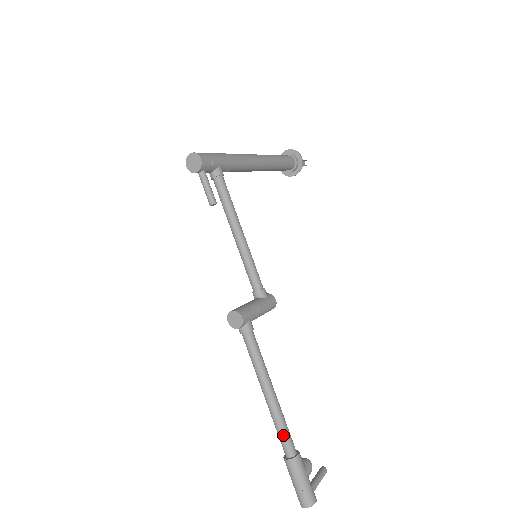
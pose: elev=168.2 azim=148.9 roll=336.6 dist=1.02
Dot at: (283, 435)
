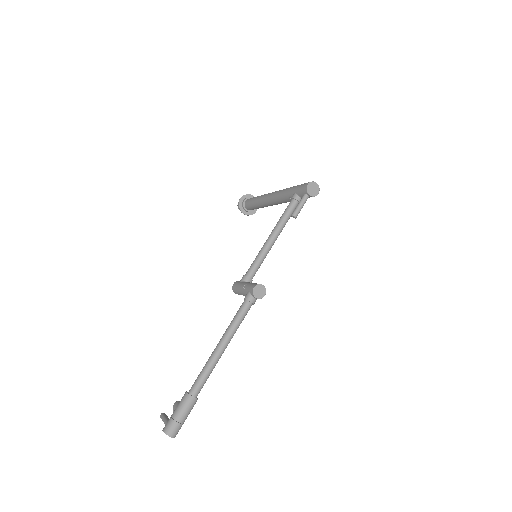
Dot at: (206, 380)
